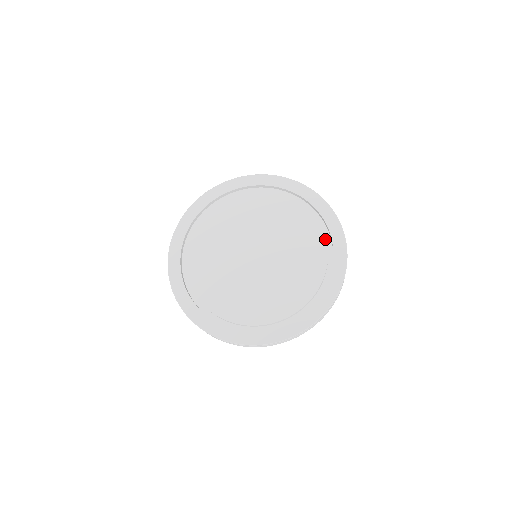
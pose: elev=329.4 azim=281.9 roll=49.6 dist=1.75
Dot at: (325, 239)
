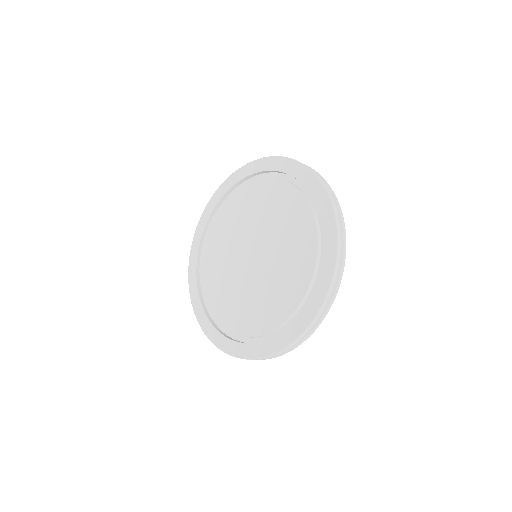
Dot at: (314, 264)
